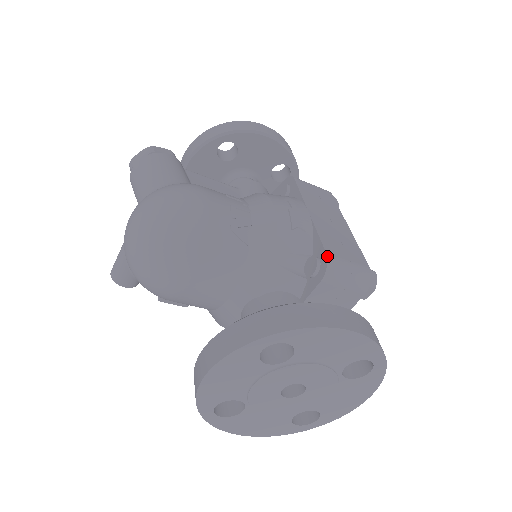
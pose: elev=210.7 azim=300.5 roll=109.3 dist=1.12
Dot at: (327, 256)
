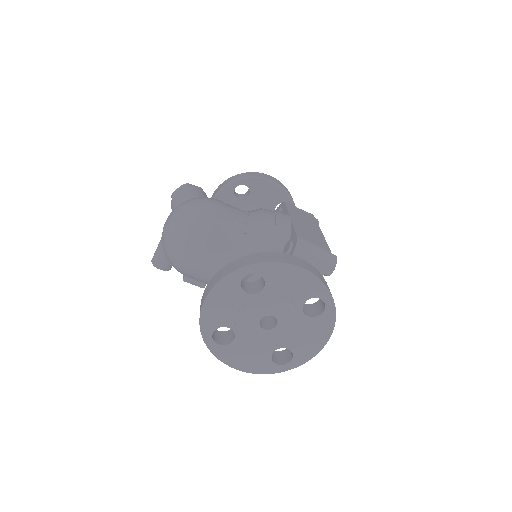
Dot at: (297, 238)
